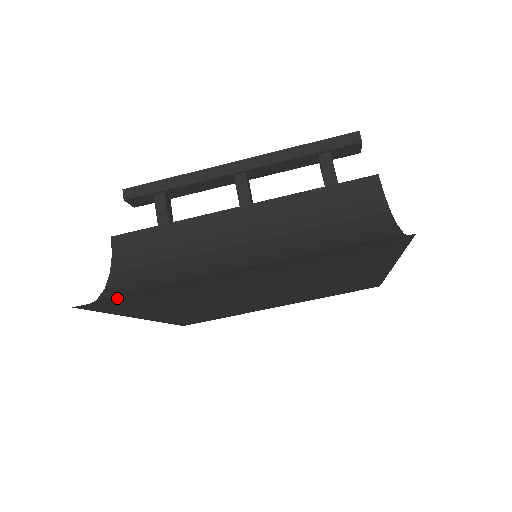
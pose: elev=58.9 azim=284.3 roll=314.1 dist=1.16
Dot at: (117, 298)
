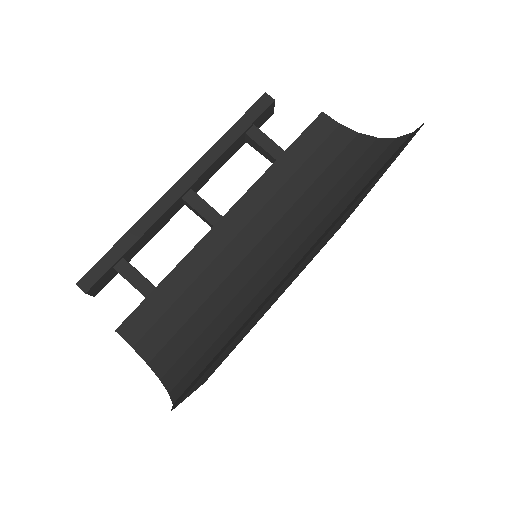
Dot at: (211, 365)
